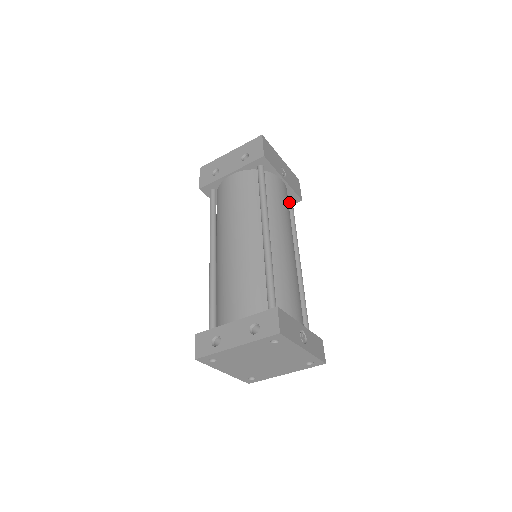
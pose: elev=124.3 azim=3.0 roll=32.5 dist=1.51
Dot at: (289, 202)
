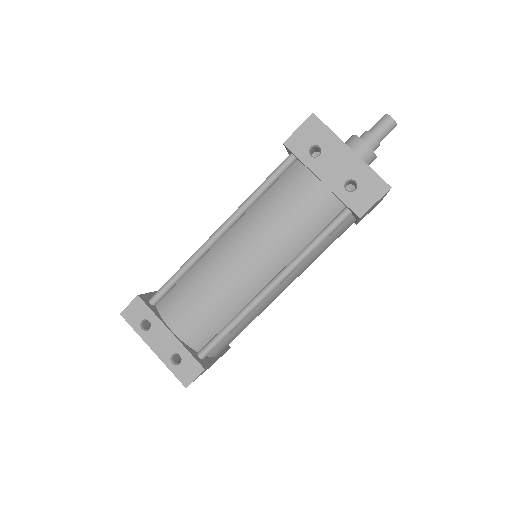
Dot at: occluded
